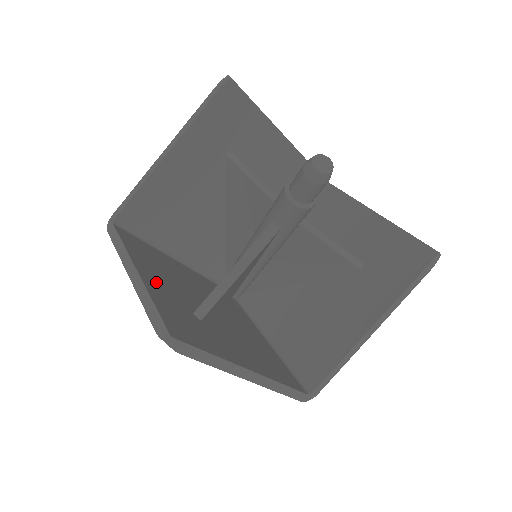
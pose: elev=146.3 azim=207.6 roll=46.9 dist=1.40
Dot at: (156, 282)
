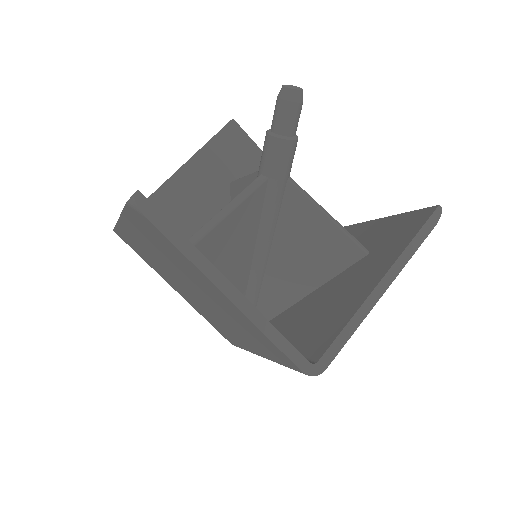
Dot at: occluded
